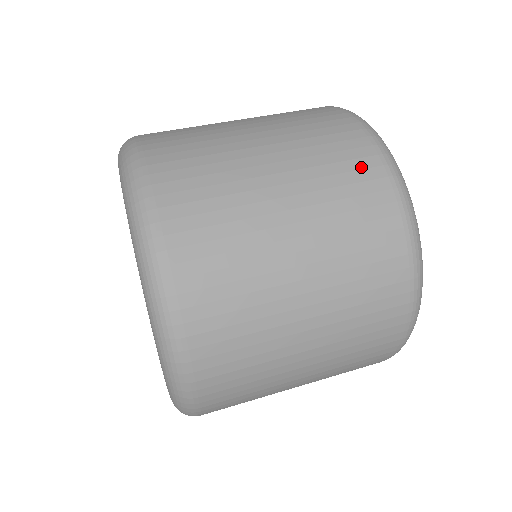
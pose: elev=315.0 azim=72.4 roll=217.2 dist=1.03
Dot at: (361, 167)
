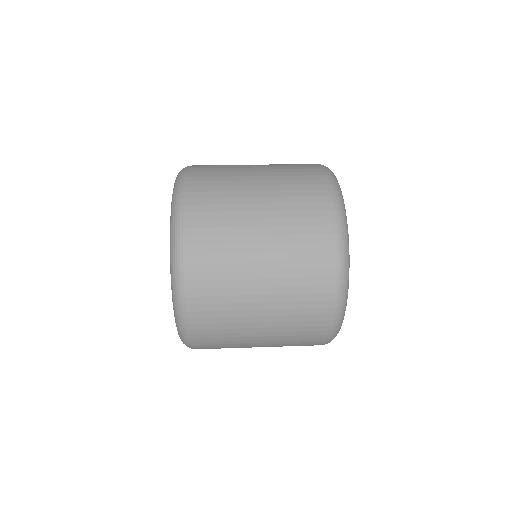
Dot at: (306, 165)
